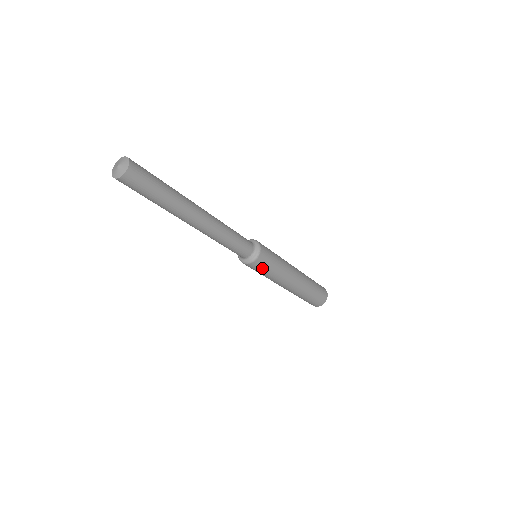
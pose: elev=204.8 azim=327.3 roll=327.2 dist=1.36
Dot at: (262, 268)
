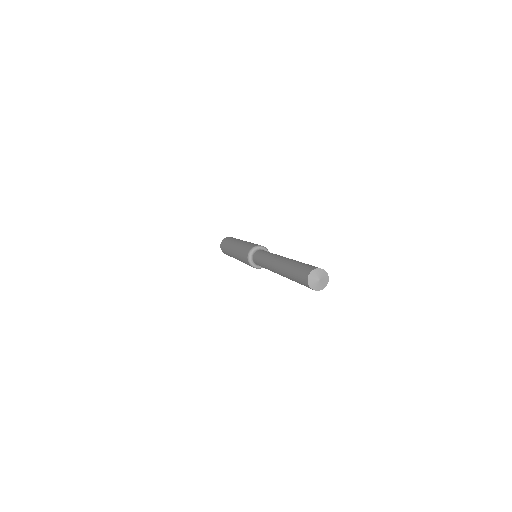
Dot at: occluded
